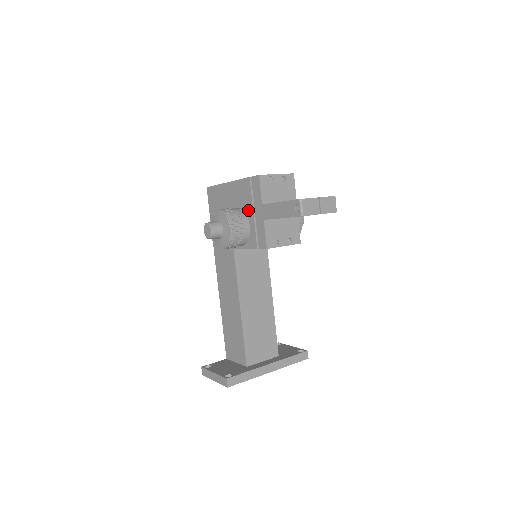
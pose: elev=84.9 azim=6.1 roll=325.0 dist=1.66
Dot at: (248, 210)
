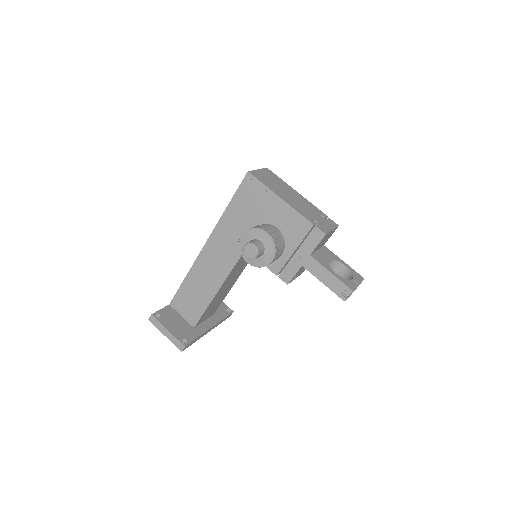
Dot at: (290, 243)
